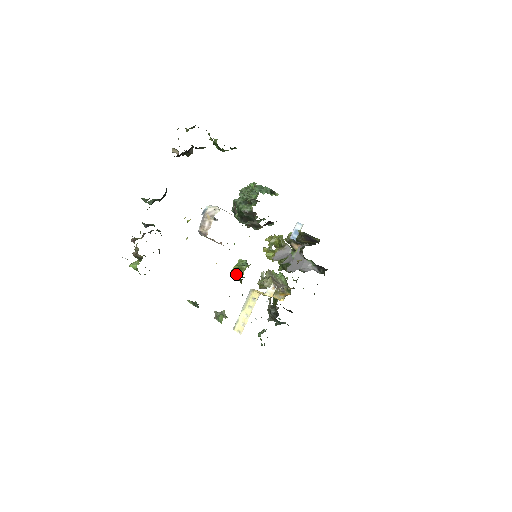
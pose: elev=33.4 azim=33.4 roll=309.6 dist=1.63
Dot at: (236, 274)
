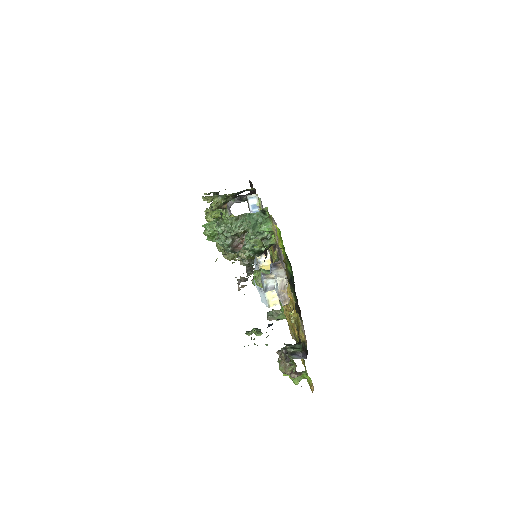
Dot at: occluded
